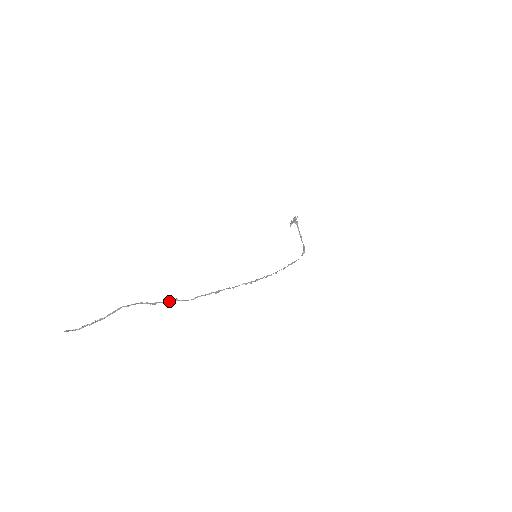
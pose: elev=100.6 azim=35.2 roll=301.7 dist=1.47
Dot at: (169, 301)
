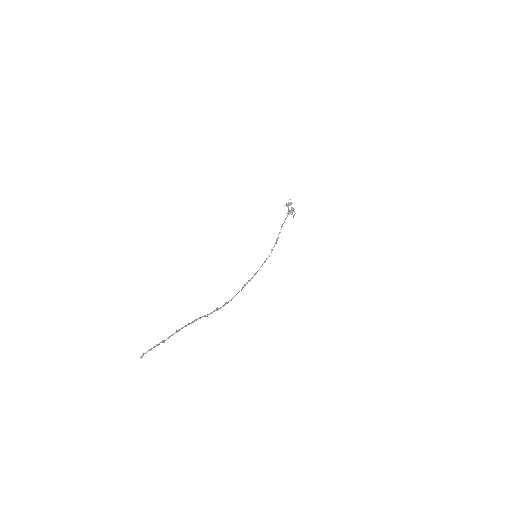
Dot at: (201, 317)
